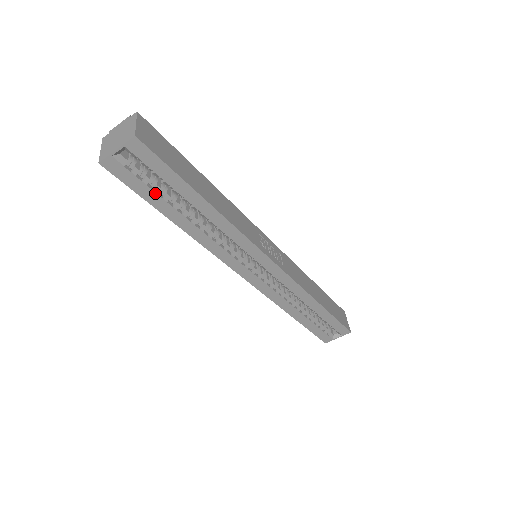
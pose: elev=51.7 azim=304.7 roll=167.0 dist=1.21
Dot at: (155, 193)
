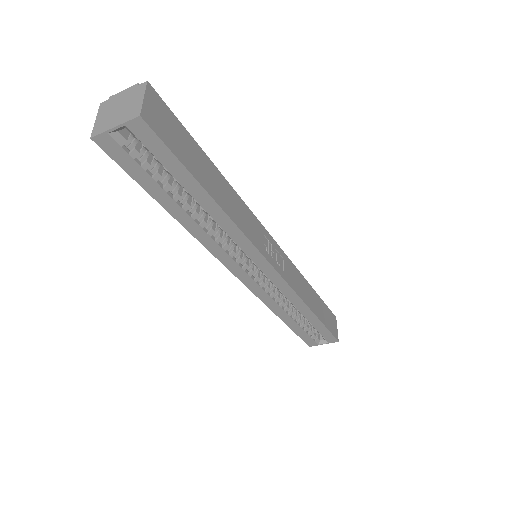
Dot at: (154, 181)
